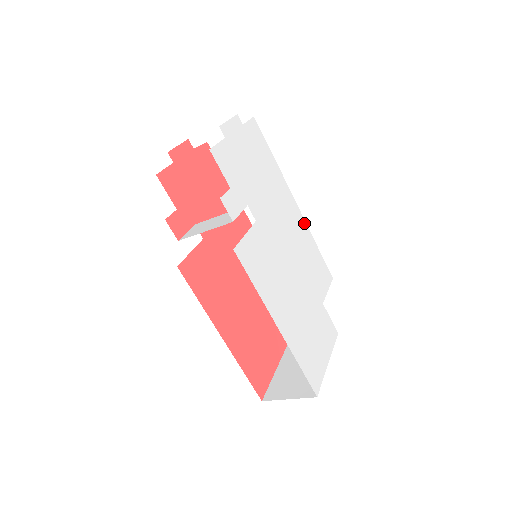
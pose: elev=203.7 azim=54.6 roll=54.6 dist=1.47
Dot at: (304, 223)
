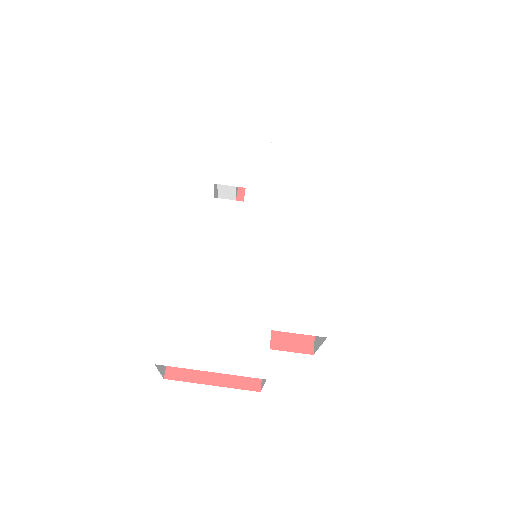
Dot at: (327, 257)
